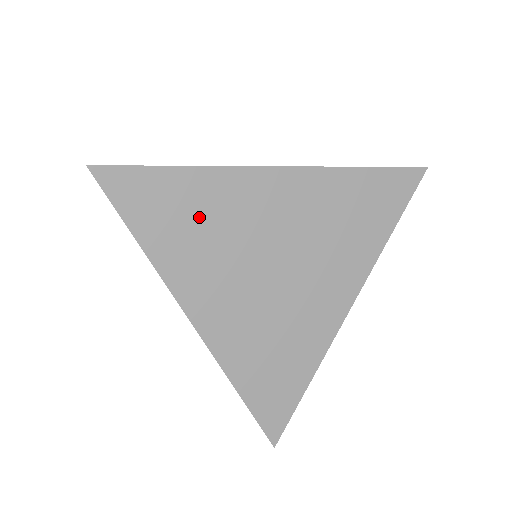
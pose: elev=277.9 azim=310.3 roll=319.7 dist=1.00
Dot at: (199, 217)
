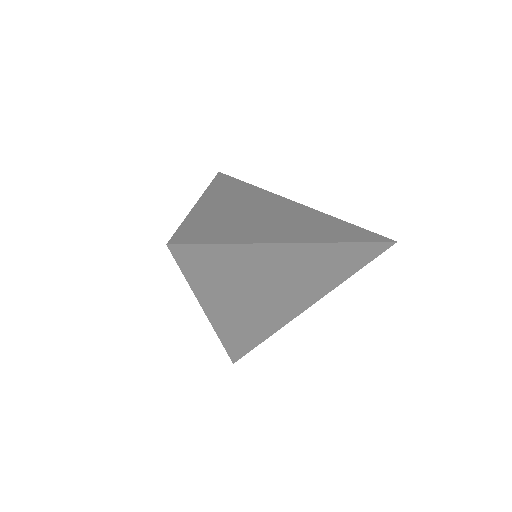
Dot at: (234, 269)
